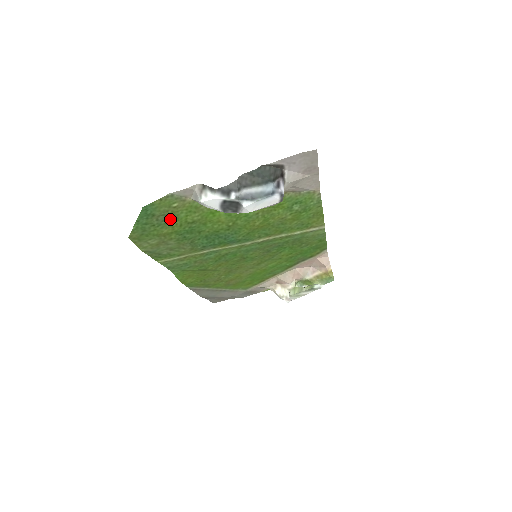
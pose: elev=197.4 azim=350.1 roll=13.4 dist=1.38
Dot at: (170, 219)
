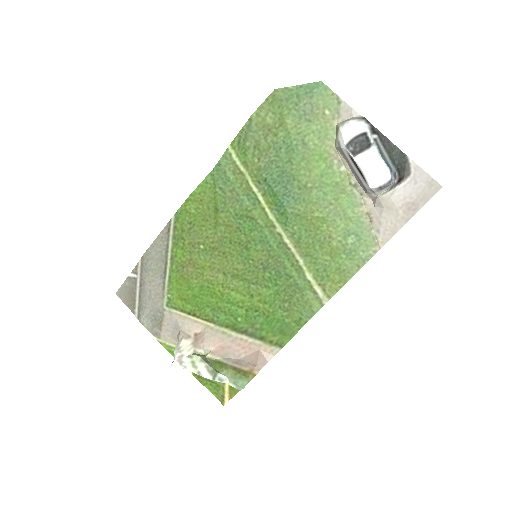
Dot at: (306, 118)
